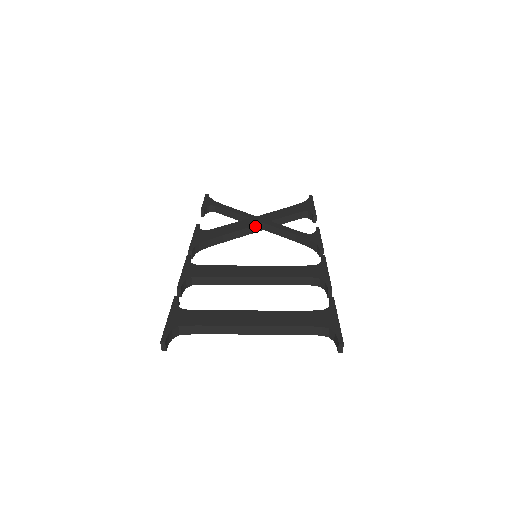
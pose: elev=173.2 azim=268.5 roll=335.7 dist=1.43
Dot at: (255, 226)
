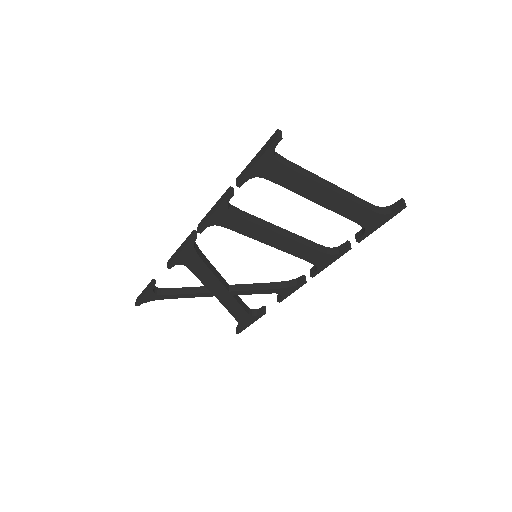
Dot at: (224, 280)
